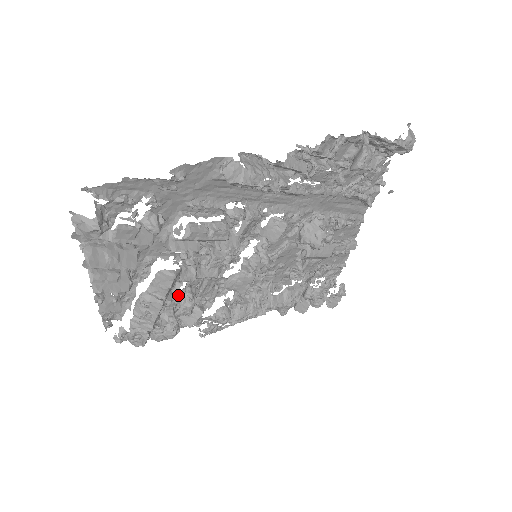
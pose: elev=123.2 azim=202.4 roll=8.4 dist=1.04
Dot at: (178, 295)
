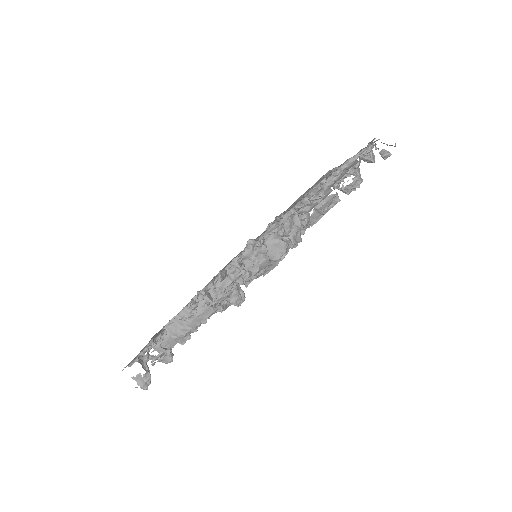
Dot at: occluded
